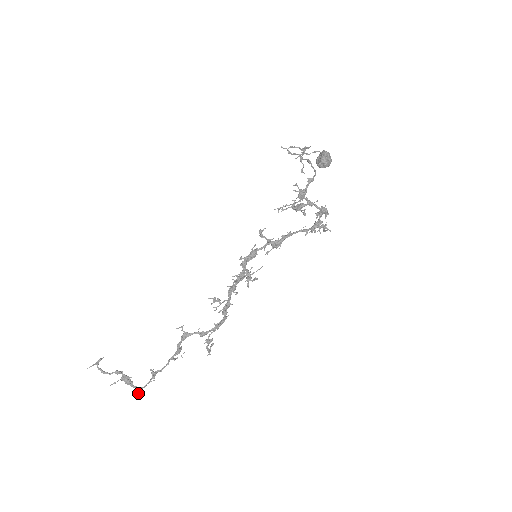
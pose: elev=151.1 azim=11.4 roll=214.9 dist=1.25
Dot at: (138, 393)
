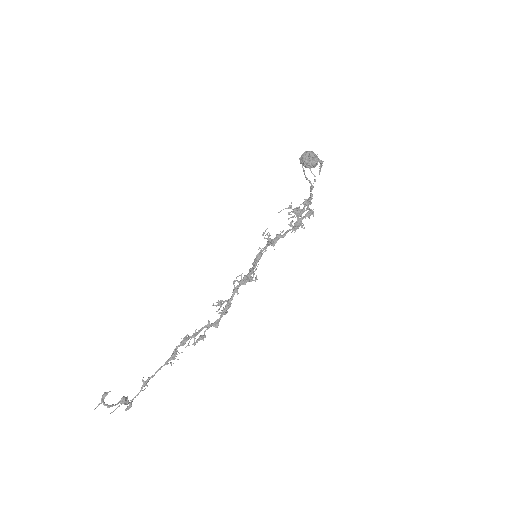
Dot at: occluded
